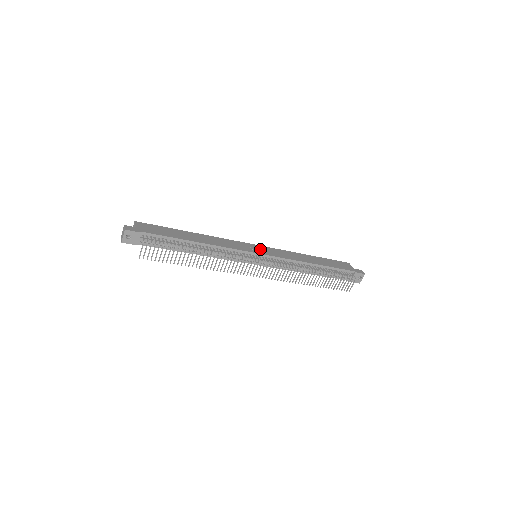
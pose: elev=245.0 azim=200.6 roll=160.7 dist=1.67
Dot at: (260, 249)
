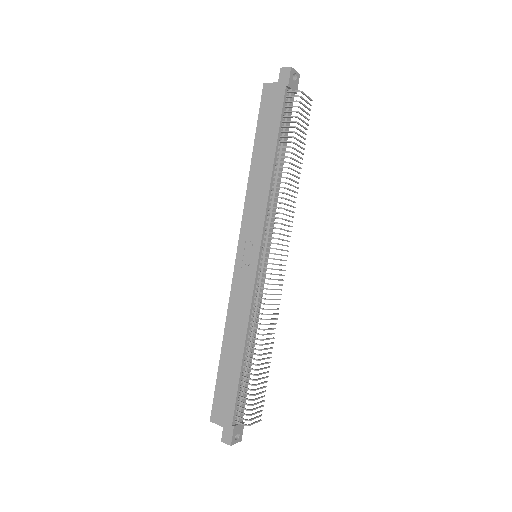
Dot at: (247, 249)
